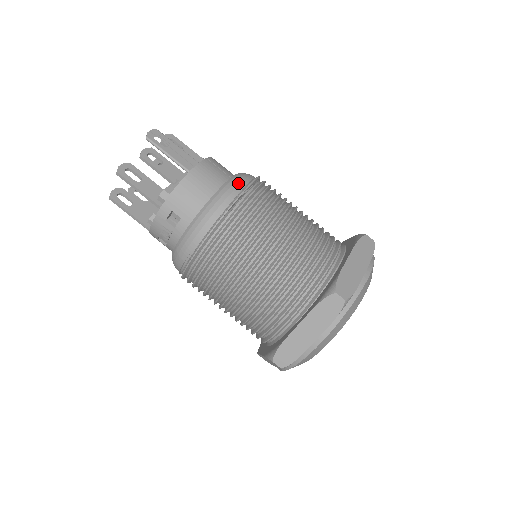
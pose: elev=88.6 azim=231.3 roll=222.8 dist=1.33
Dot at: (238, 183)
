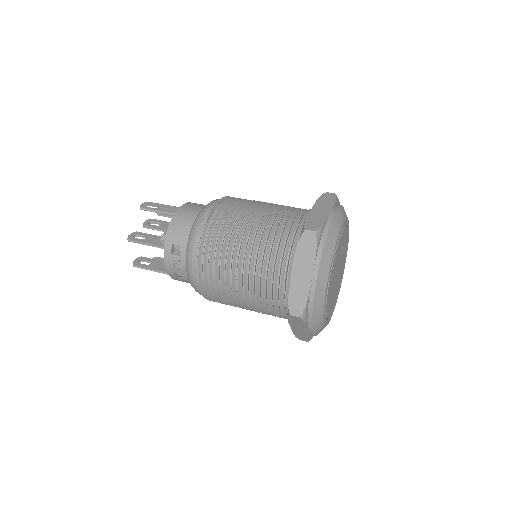
Dot at: (211, 203)
